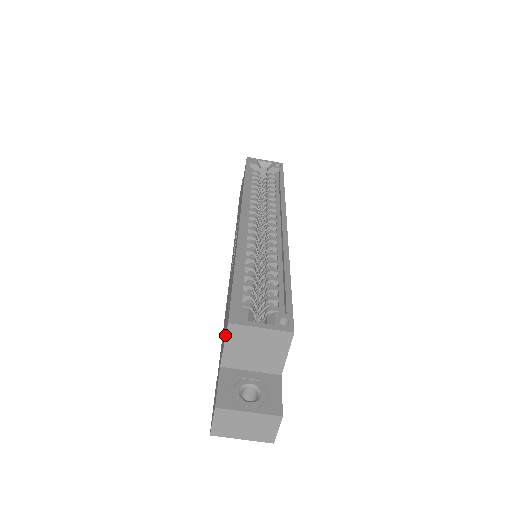
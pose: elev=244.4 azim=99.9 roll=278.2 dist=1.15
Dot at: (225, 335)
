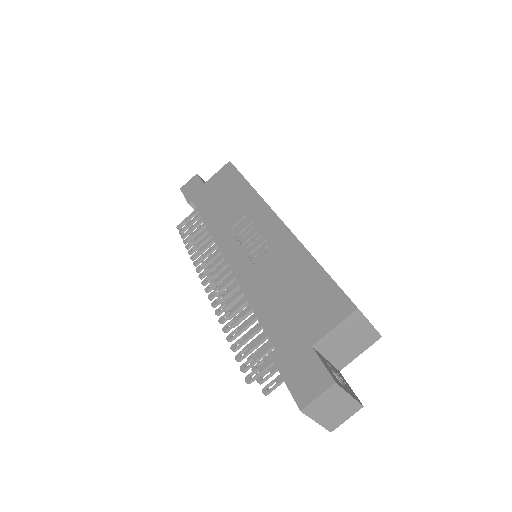
Dot at: (340, 318)
